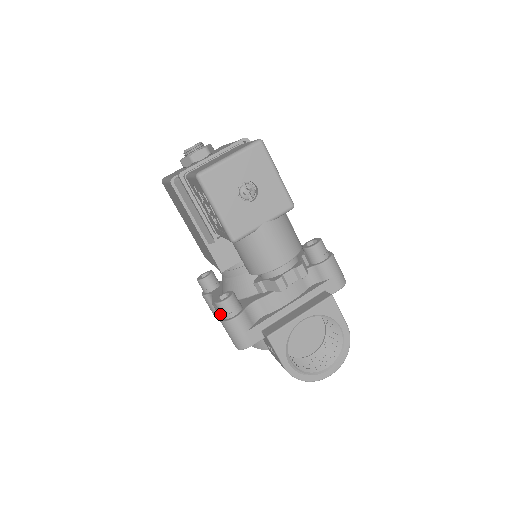
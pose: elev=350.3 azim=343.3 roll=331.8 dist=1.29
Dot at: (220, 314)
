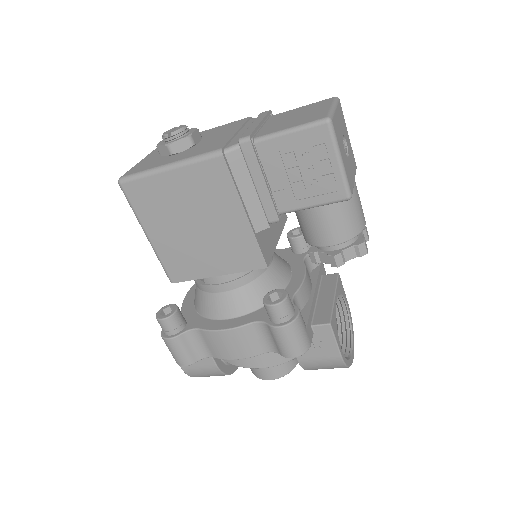
Dot at: (240, 336)
